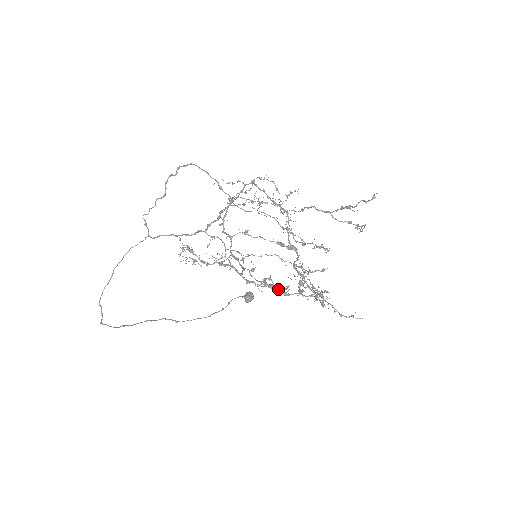
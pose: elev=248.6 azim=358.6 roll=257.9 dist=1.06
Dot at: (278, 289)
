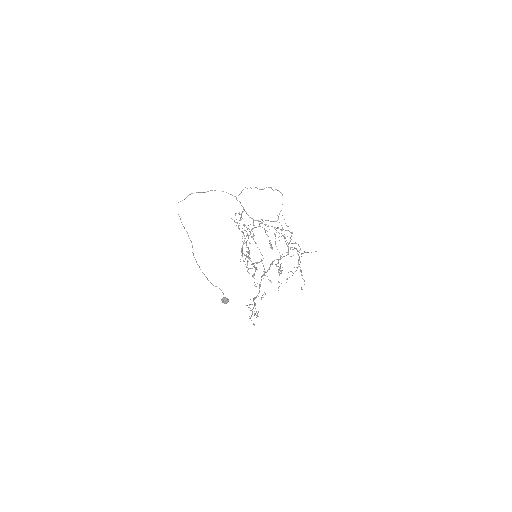
Dot at: (247, 260)
